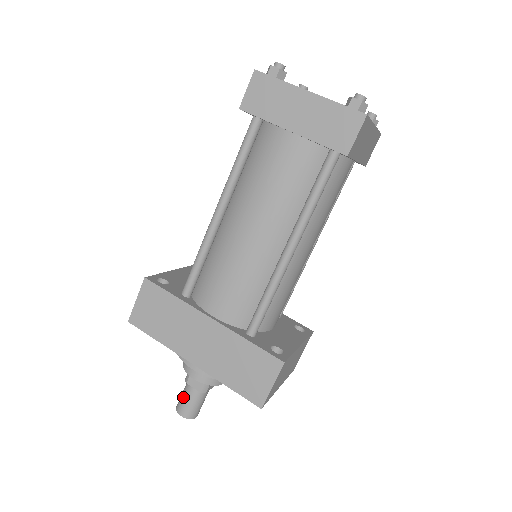
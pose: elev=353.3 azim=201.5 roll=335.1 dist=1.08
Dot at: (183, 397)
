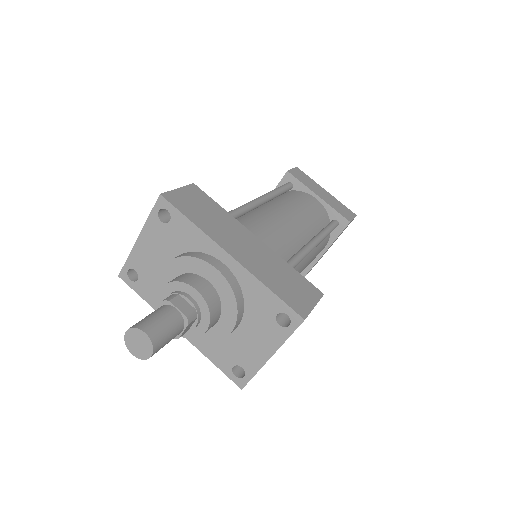
Dot at: (155, 315)
